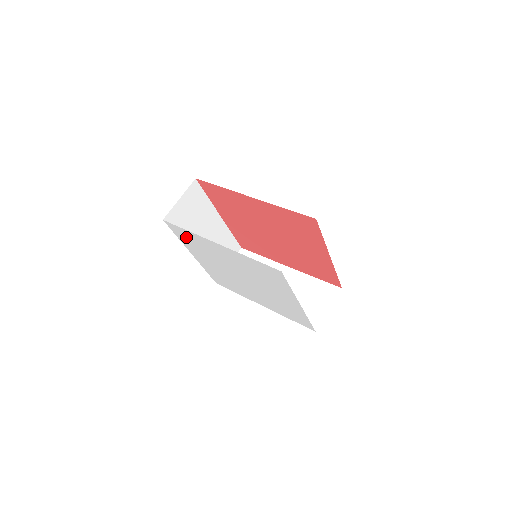
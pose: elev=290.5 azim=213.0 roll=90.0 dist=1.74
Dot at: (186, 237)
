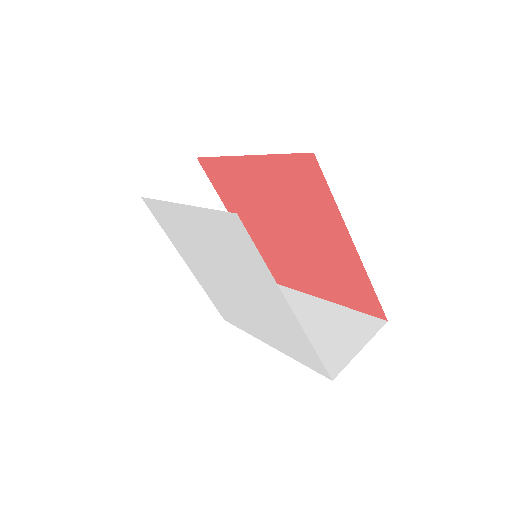
Dot at: (165, 220)
